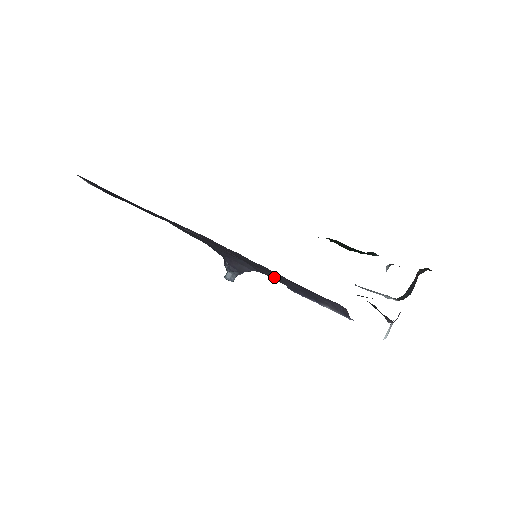
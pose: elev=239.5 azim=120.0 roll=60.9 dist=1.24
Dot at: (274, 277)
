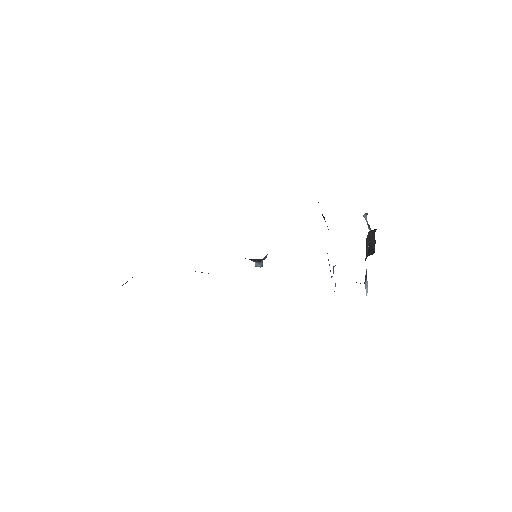
Dot at: occluded
